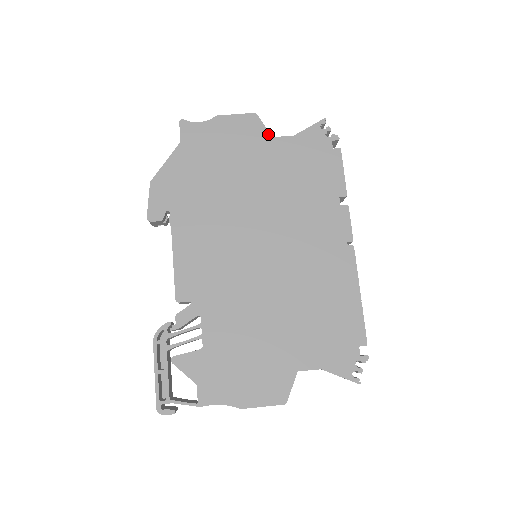
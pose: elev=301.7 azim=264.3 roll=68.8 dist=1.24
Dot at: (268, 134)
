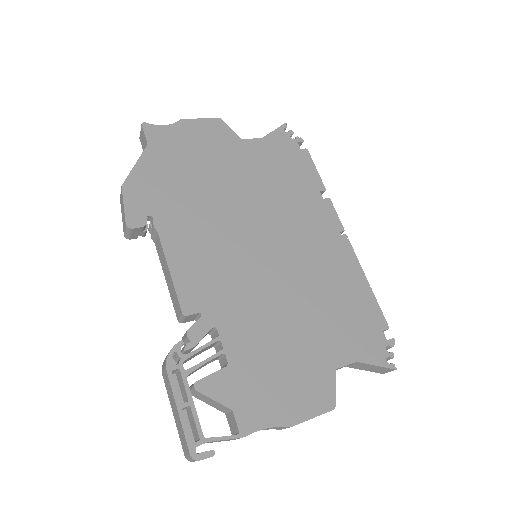
Dot at: (237, 136)
